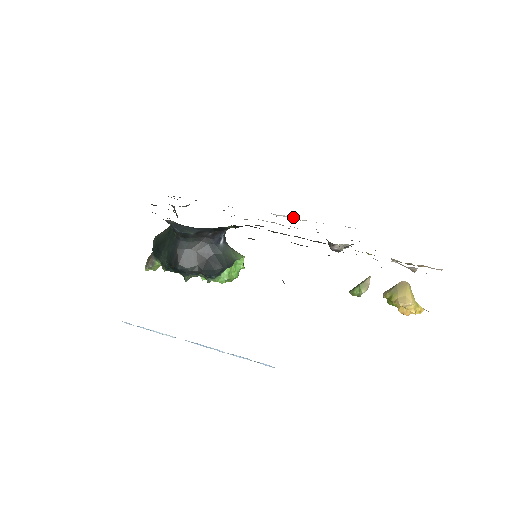
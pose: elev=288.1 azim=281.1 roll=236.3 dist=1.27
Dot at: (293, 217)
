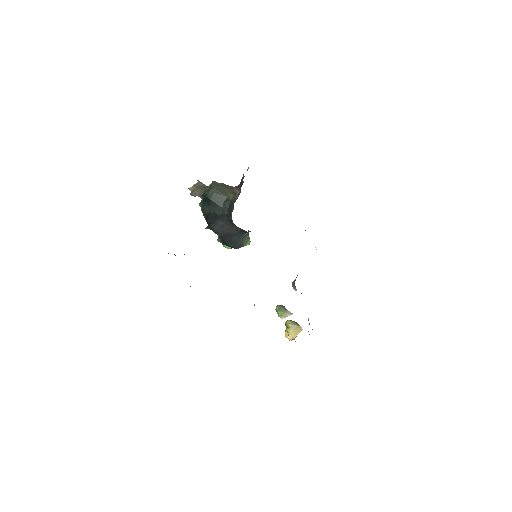
Dot at: occluded
